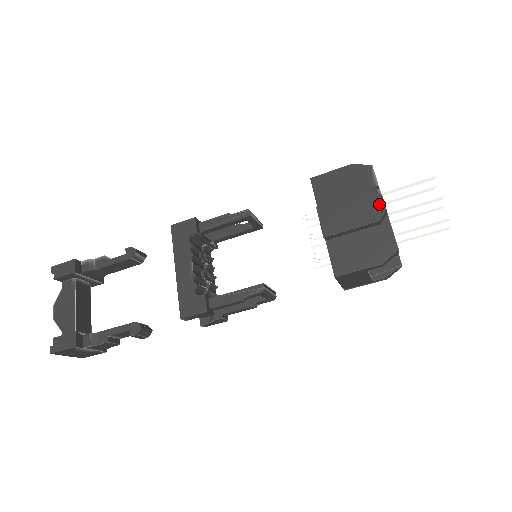
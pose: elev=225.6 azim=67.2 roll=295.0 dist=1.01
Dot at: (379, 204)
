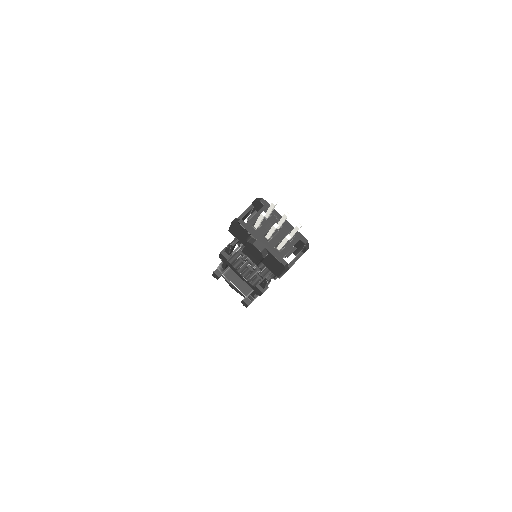
Dot at: (256, 249)
